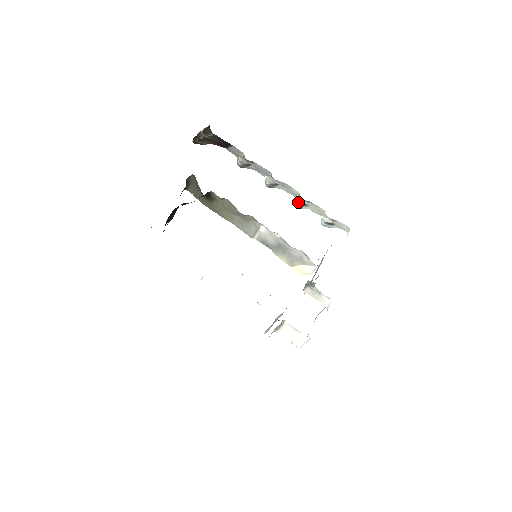
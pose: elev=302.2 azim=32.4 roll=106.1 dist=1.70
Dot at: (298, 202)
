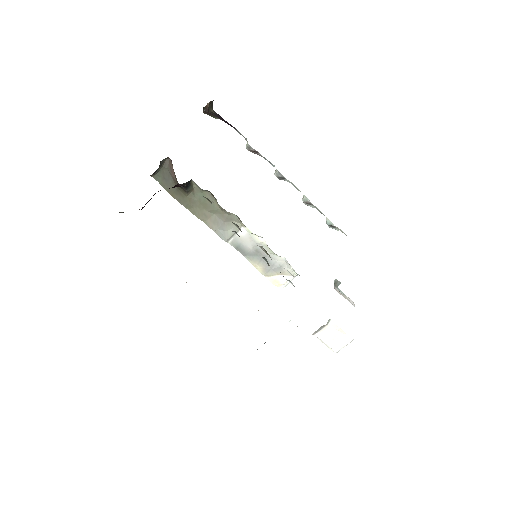
Dot at: (304, 200)
